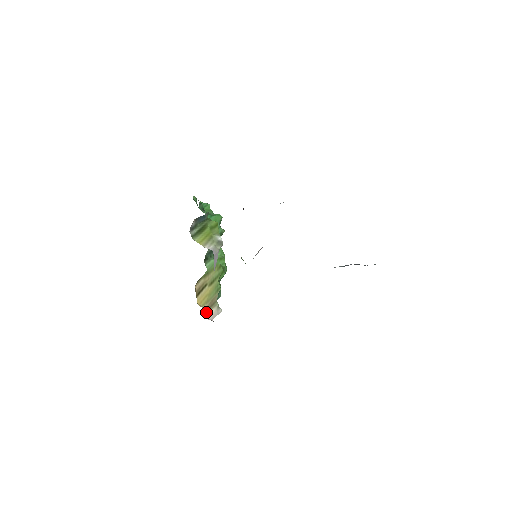
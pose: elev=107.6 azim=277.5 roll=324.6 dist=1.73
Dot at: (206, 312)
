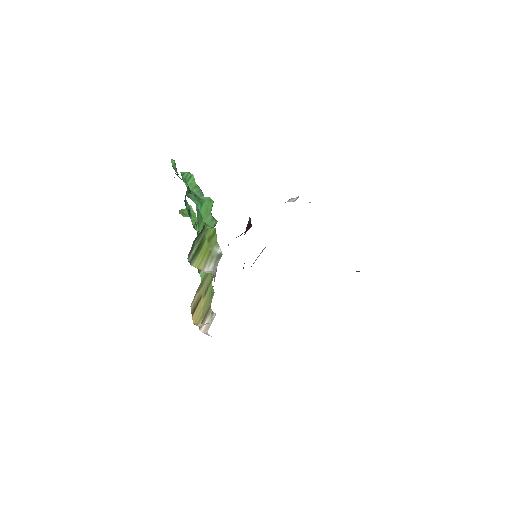
Dot at: occluded
